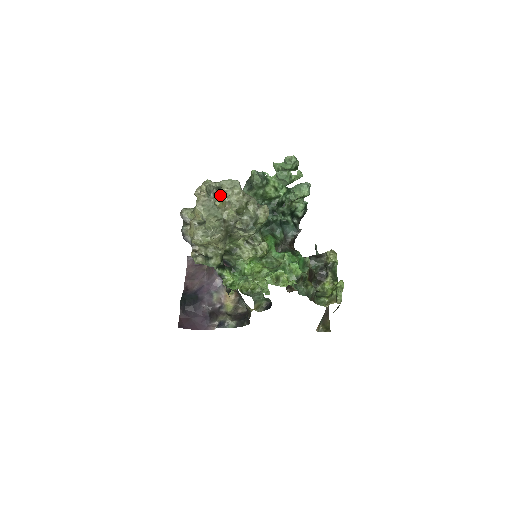
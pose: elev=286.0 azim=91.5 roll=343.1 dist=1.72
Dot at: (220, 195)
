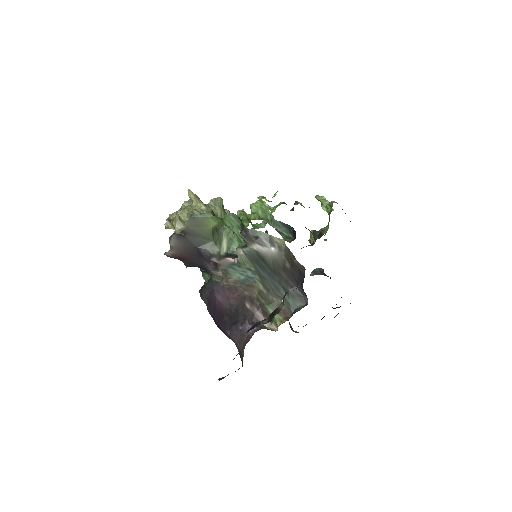
Dot at: occluded
